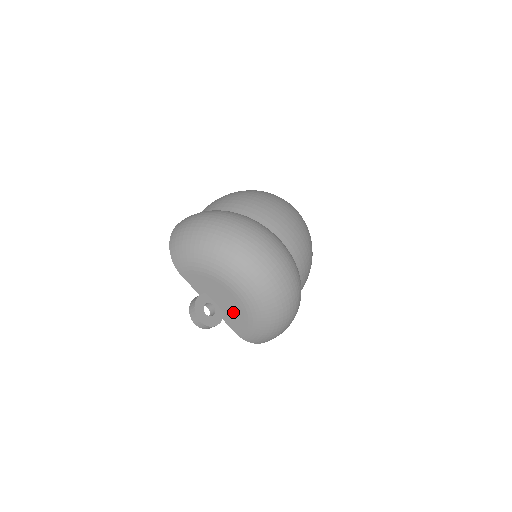
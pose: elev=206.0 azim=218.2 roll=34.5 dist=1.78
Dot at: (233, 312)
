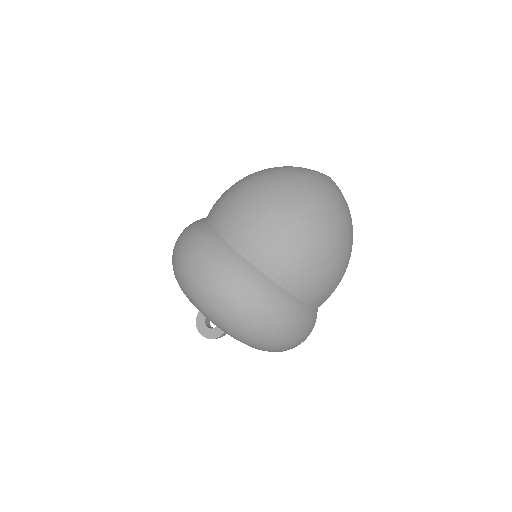
Dot at: occluded
